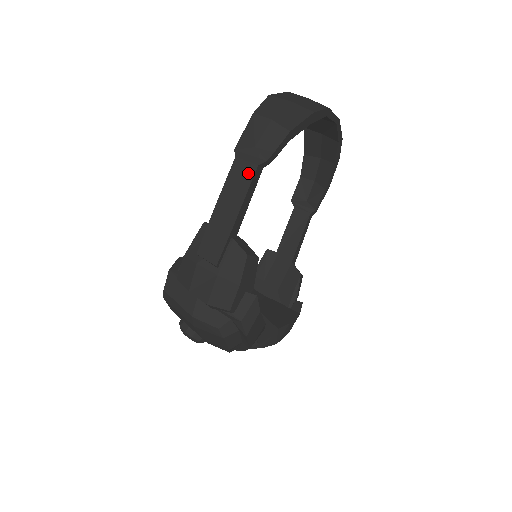
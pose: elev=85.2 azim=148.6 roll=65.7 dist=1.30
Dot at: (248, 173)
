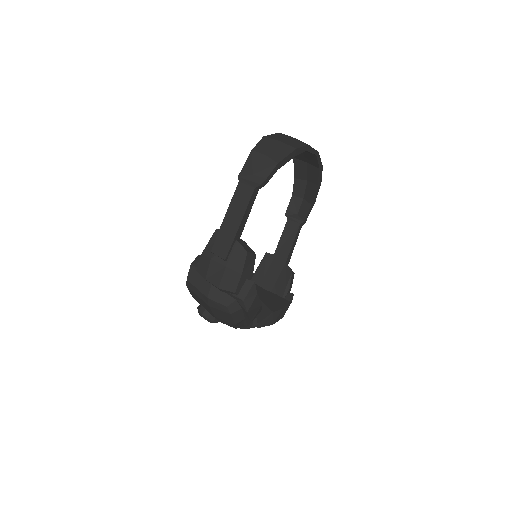
Dot at: (248, 193)
